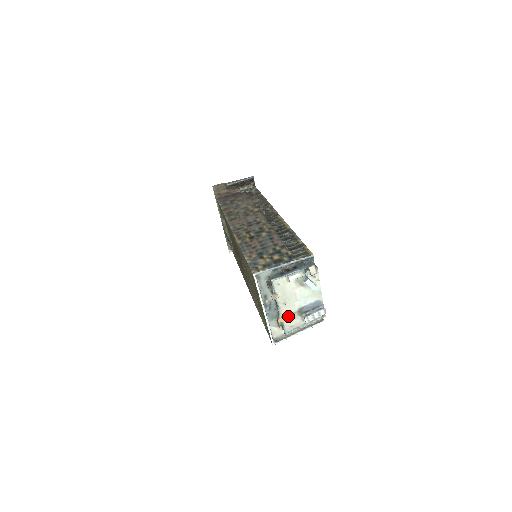
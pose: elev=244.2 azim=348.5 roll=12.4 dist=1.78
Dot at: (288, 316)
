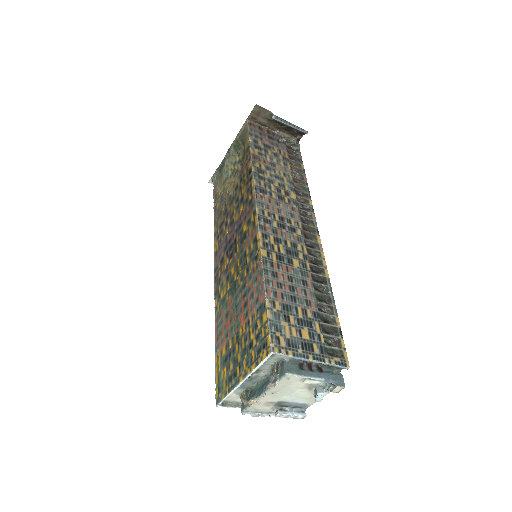
Dot at: (263, 402)
